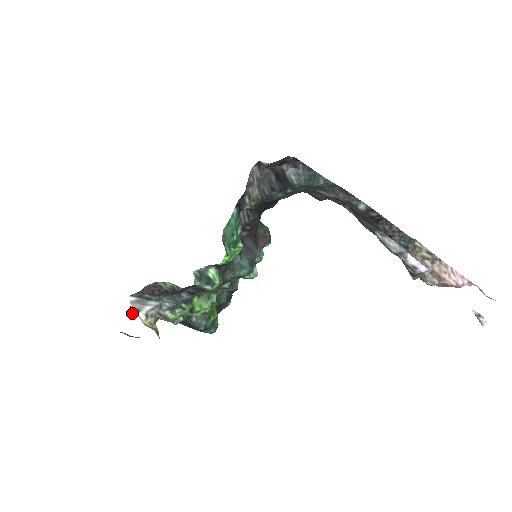
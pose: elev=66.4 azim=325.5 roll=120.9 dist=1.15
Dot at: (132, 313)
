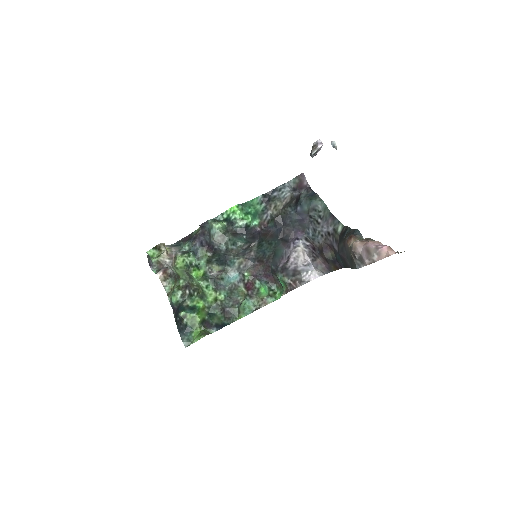
Dot at: (162, 276)
